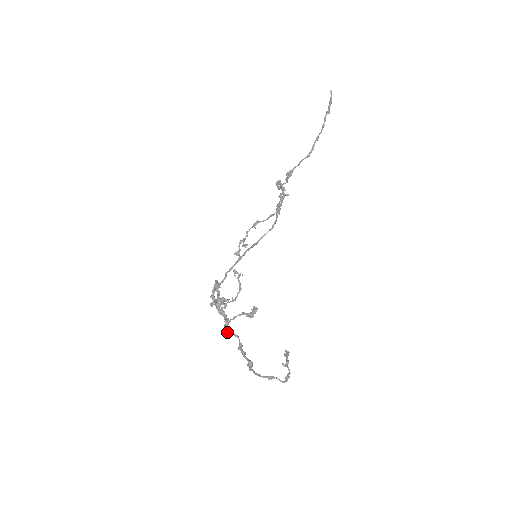
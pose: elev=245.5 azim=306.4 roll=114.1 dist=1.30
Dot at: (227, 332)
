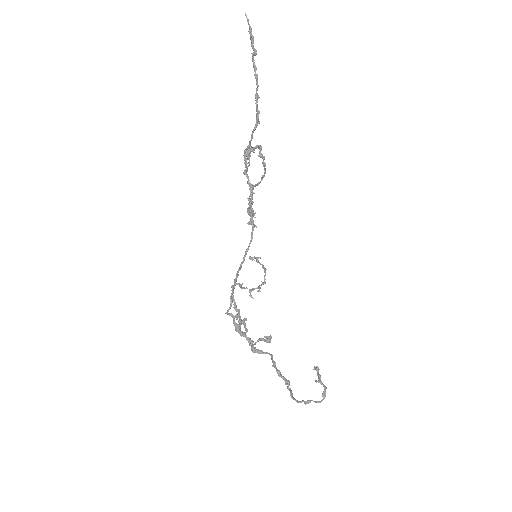
Dot at: occluded
